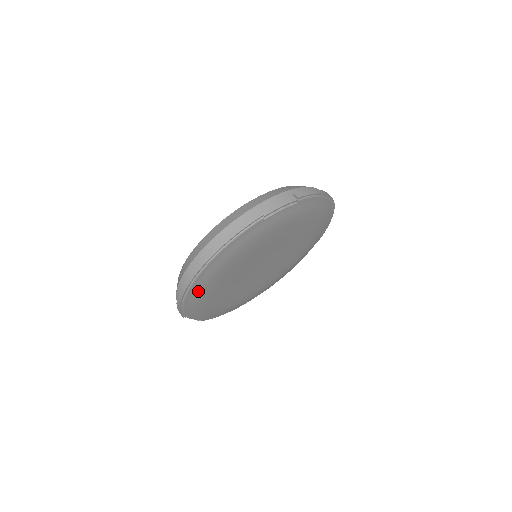
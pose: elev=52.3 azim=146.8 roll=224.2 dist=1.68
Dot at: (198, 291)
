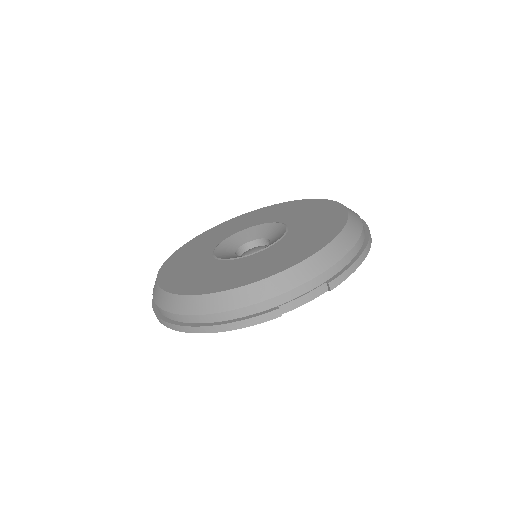
Dot at: occluded
